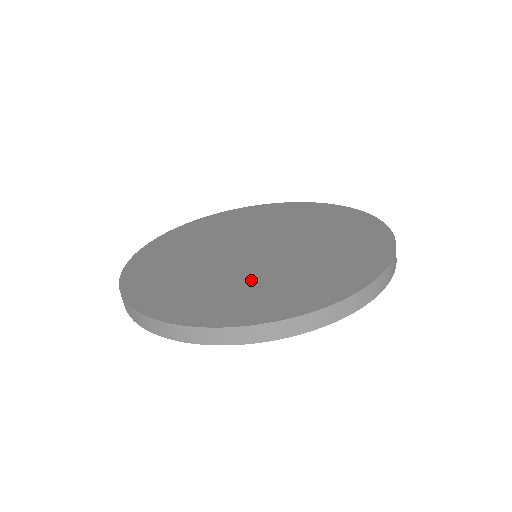
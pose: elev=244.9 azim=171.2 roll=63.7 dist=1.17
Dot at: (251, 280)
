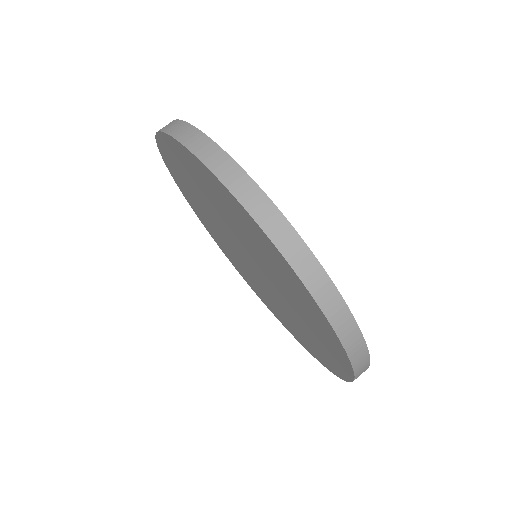
Dot at: occluded
